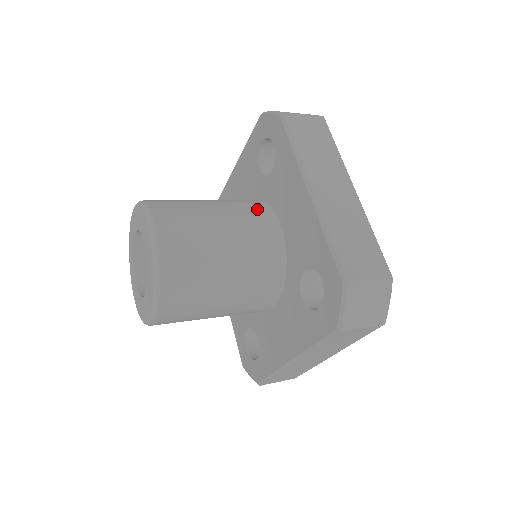
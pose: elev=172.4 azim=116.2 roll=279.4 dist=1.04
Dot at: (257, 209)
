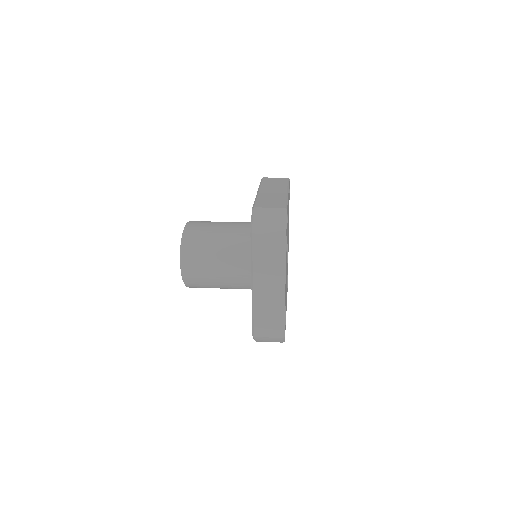
Dot at: (244, 256)
